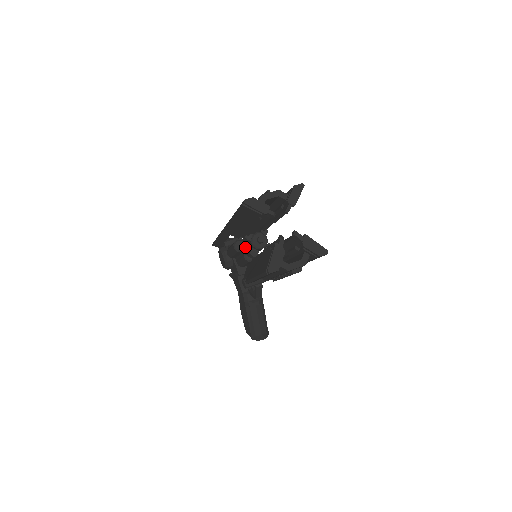
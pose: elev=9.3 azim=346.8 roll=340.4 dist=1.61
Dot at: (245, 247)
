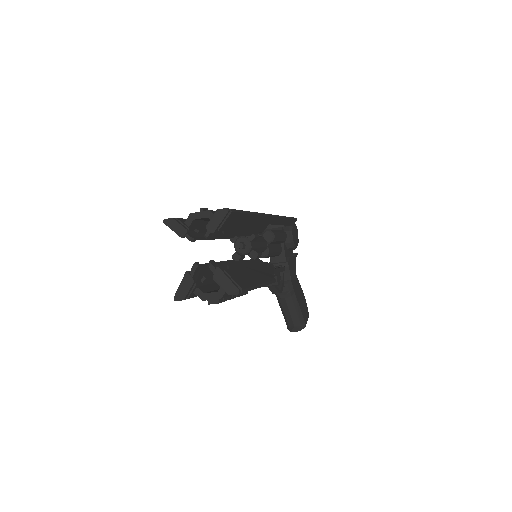
Dot at: occluded
